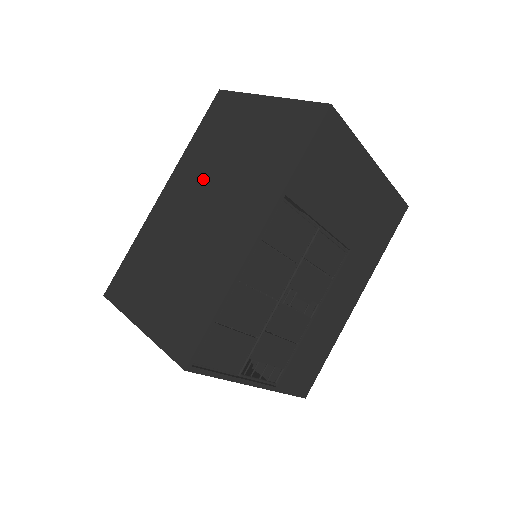
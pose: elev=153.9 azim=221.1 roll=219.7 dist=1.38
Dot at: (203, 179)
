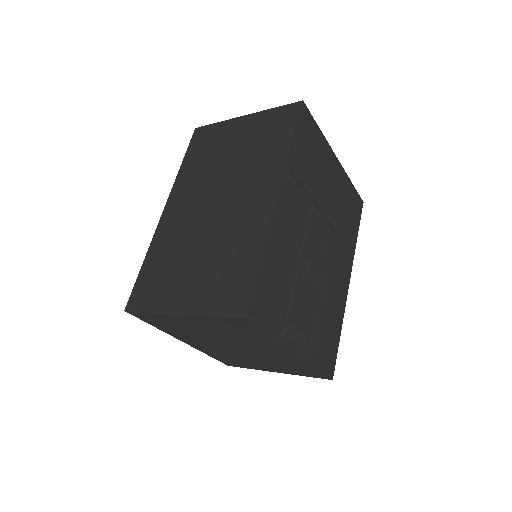
Dot at: (204, 185)
